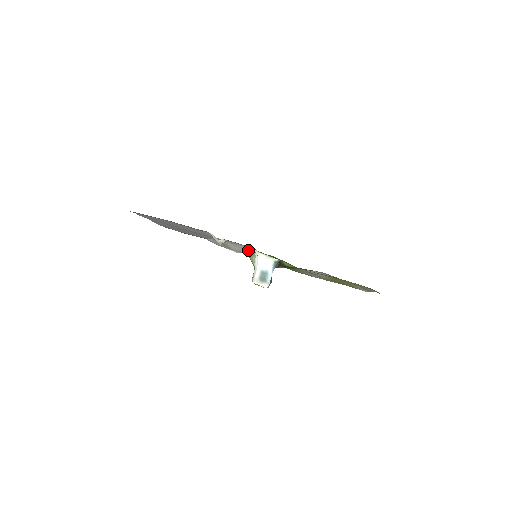
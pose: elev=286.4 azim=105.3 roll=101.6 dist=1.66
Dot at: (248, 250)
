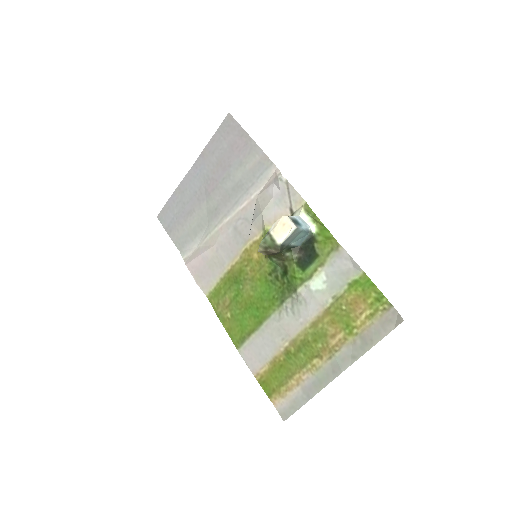
Dot at: occluded
